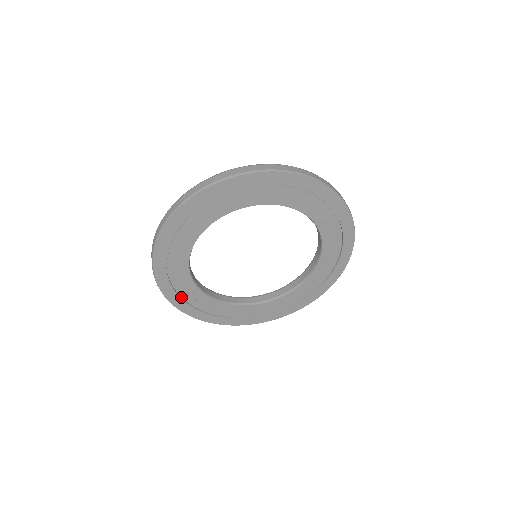
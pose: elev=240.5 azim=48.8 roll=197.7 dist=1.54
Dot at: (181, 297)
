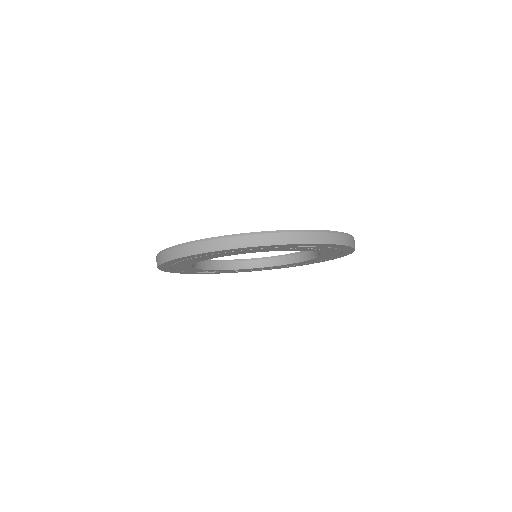
Dot at: occluded
